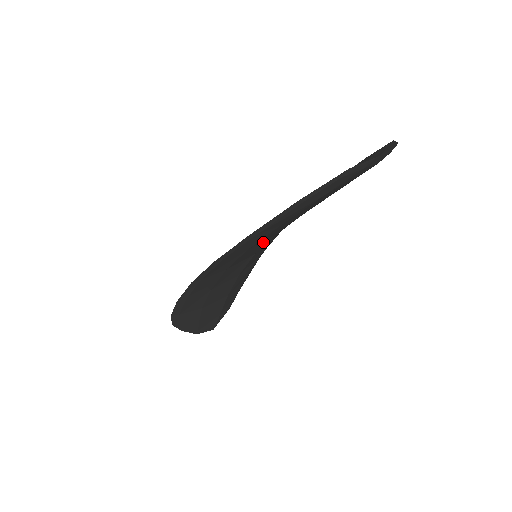
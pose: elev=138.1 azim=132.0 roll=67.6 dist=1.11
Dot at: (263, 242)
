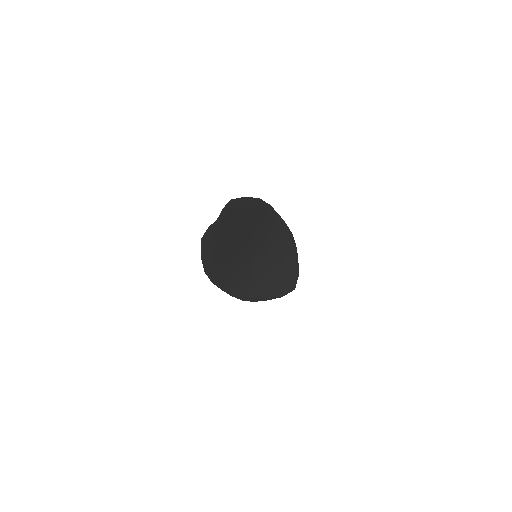
Dot at: (241, 255)
